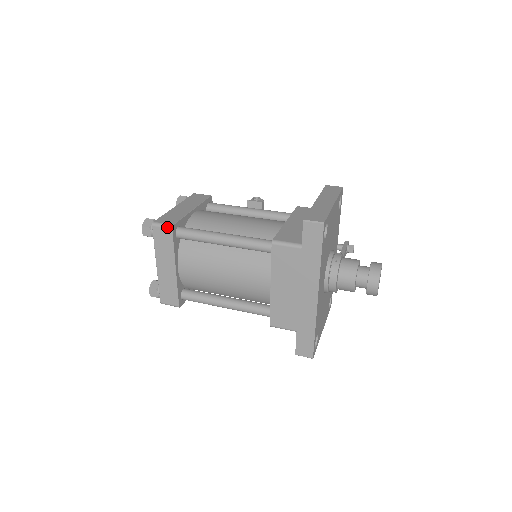
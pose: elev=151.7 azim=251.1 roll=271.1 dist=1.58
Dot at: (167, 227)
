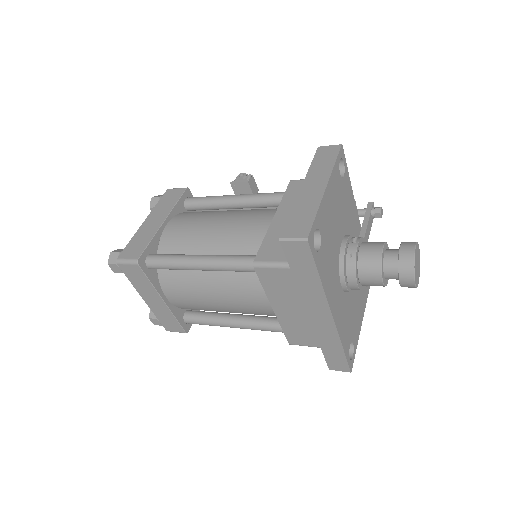
Dot at: (132, 263)
